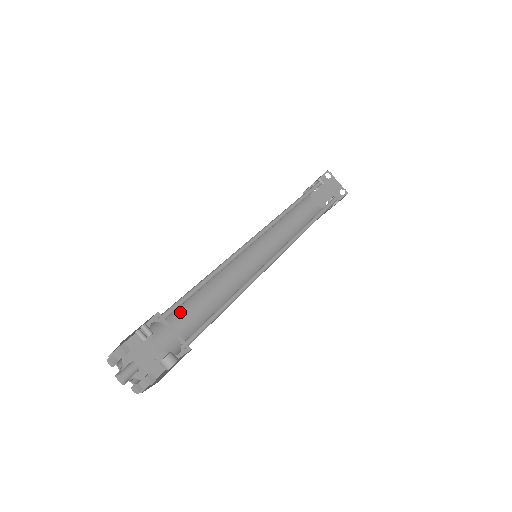
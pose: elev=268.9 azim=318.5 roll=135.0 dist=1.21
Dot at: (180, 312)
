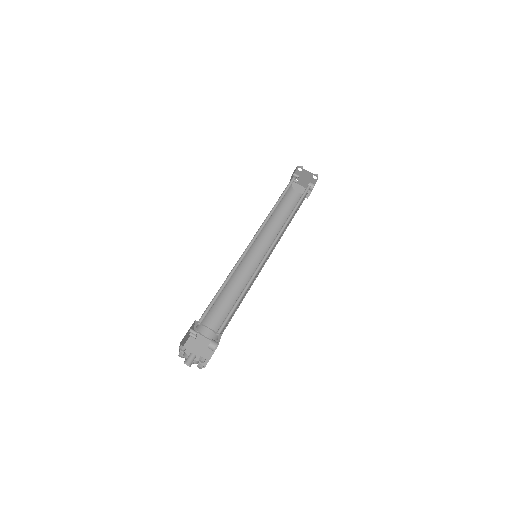
Dot at: (215, 312)
